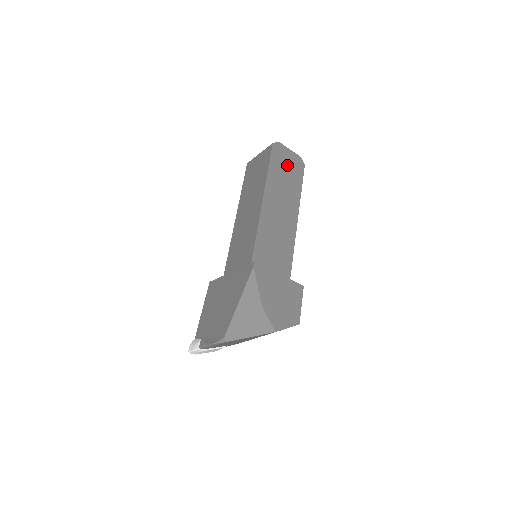
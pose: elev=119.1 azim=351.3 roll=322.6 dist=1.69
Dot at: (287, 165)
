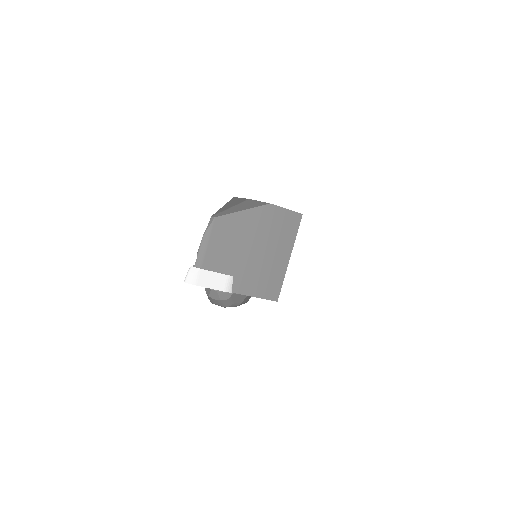
Dot at: occluded
